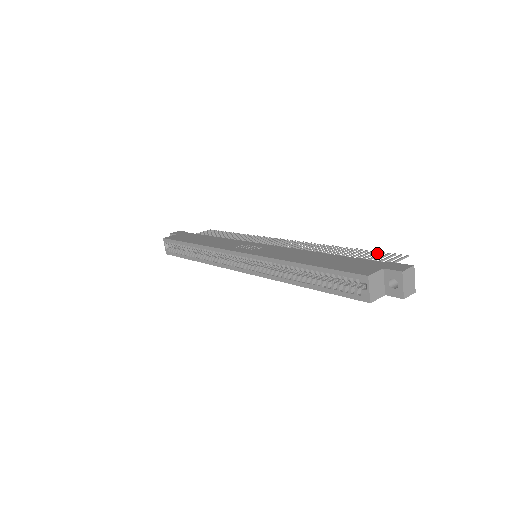
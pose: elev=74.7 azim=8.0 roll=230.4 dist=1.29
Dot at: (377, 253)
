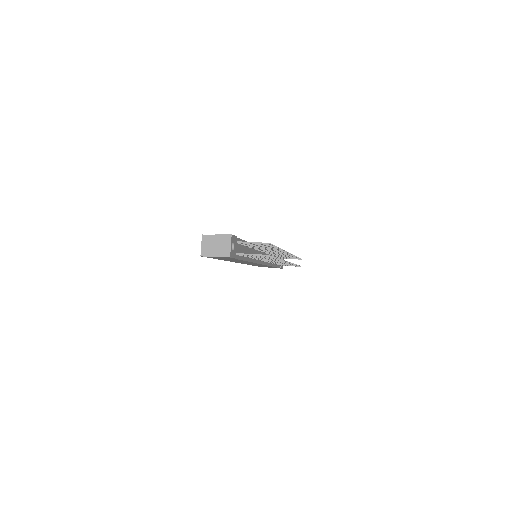
Dot at: (273, 246)
